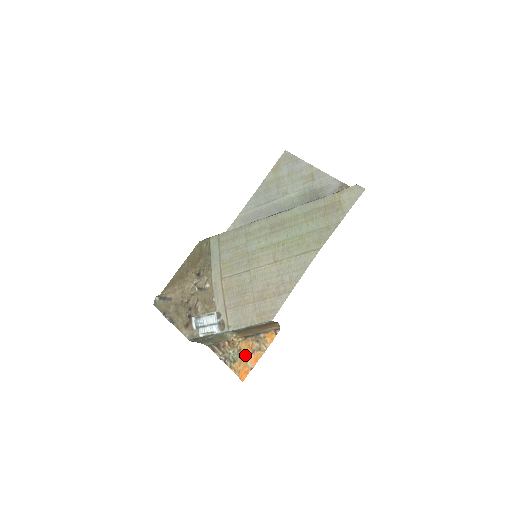
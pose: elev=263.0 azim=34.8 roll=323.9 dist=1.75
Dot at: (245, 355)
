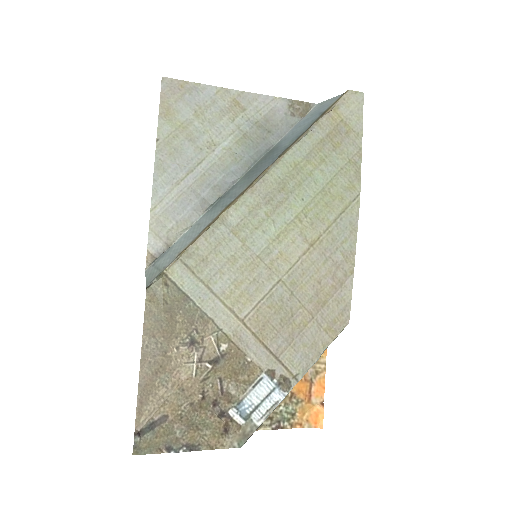
Dot at: (304, 395)
